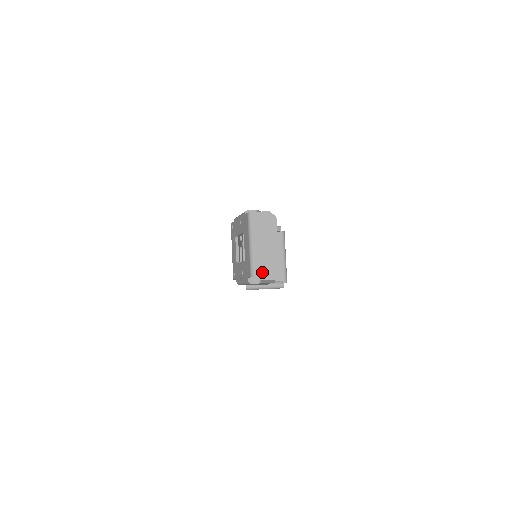
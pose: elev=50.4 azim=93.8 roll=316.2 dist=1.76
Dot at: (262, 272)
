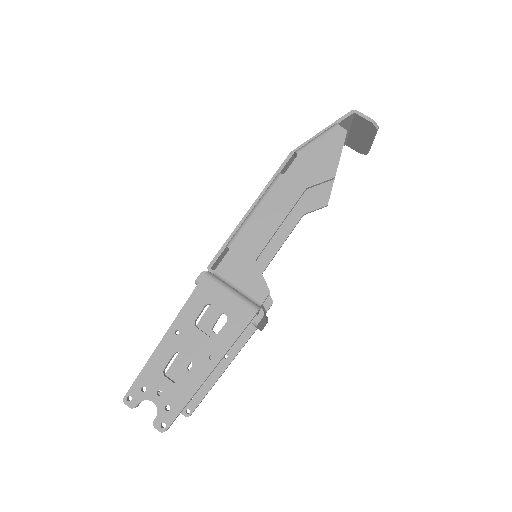
Dot at: (364, 117)
